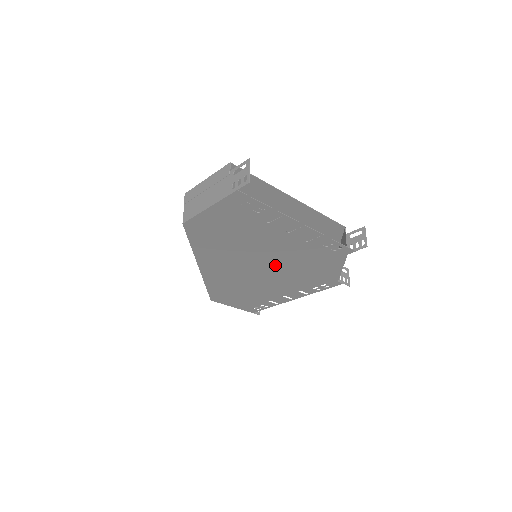
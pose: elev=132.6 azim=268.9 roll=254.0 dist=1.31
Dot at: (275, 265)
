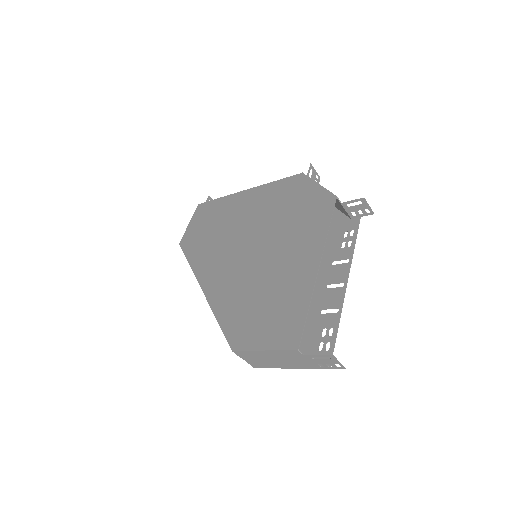
Dot at: occluded
